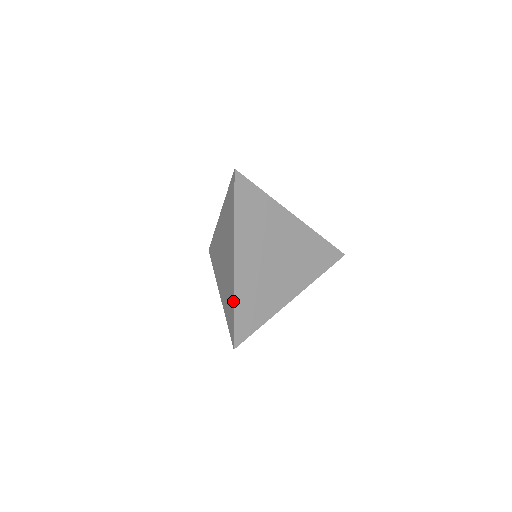
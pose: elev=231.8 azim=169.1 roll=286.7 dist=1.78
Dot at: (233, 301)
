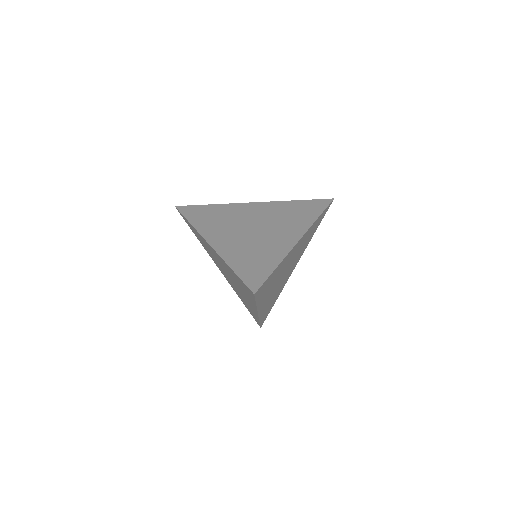
Dot at: occluded
